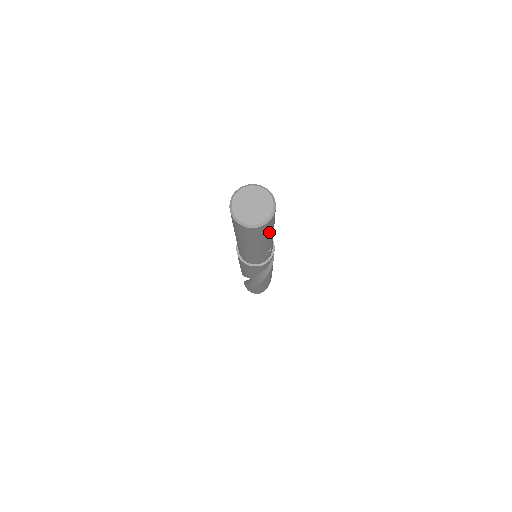
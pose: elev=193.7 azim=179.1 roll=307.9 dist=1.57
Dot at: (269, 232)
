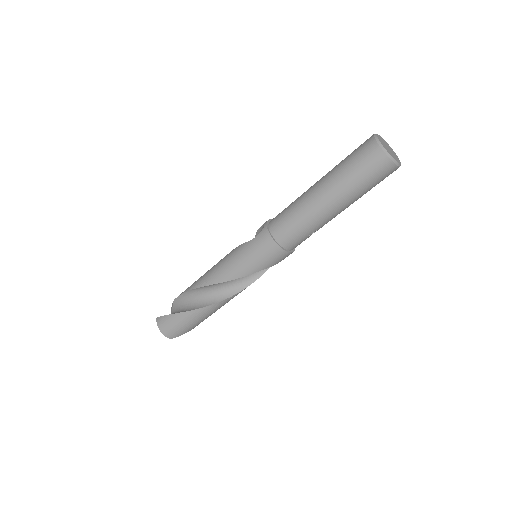
Dot at: (369, 190)
